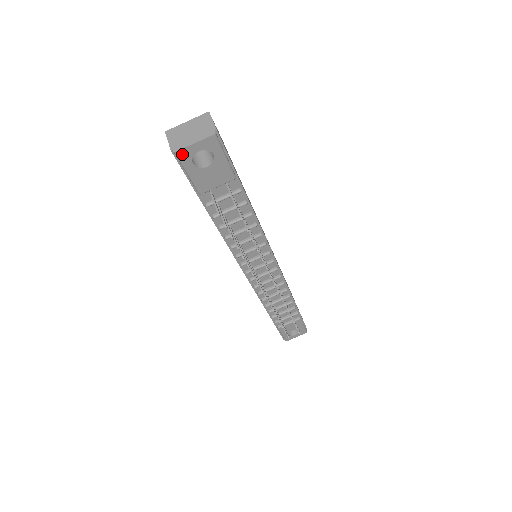
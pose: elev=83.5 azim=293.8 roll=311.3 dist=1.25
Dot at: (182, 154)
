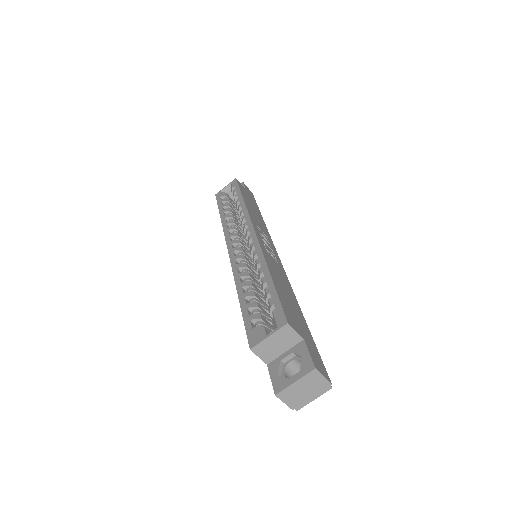
Dot at: (300, 403)
